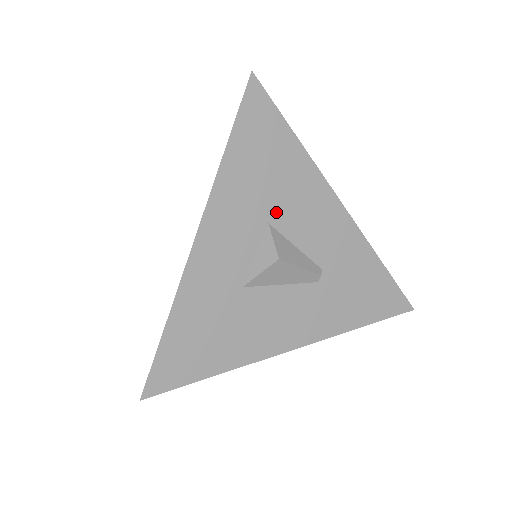
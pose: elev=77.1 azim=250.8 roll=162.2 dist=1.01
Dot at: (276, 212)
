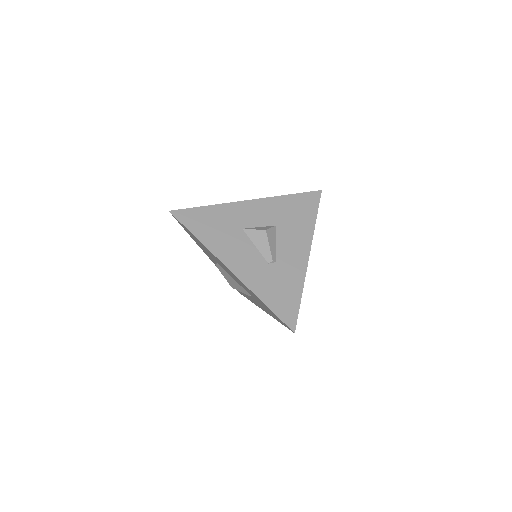
Dot at: (282, 226)
